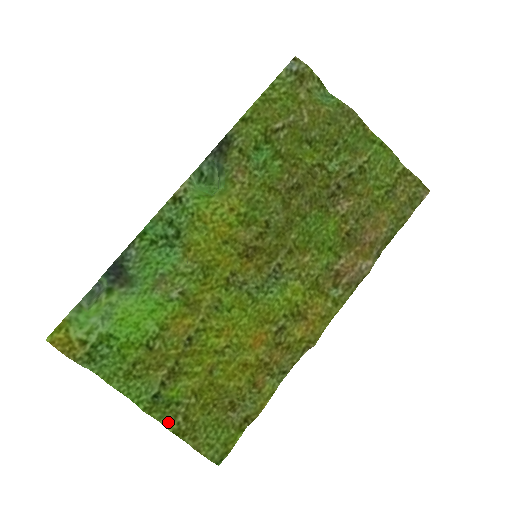
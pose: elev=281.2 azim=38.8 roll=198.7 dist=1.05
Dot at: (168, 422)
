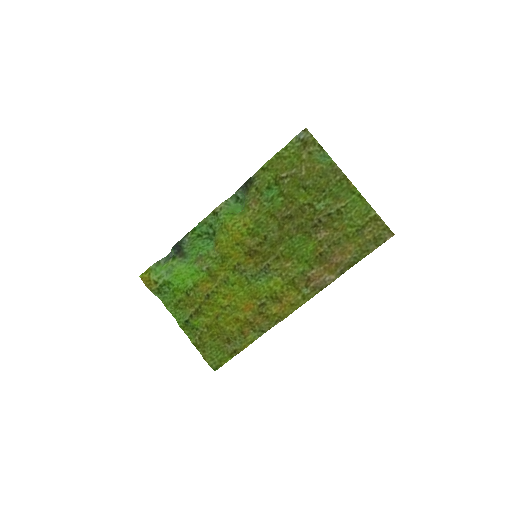
Dot at: (192, 338)
